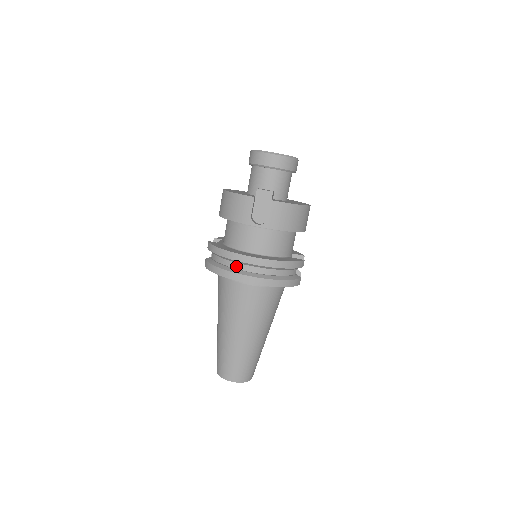
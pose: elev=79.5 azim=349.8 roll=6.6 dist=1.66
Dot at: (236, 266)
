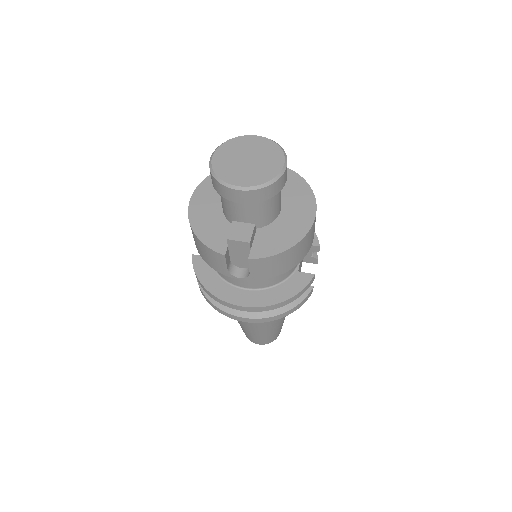
Dot at: occluded
